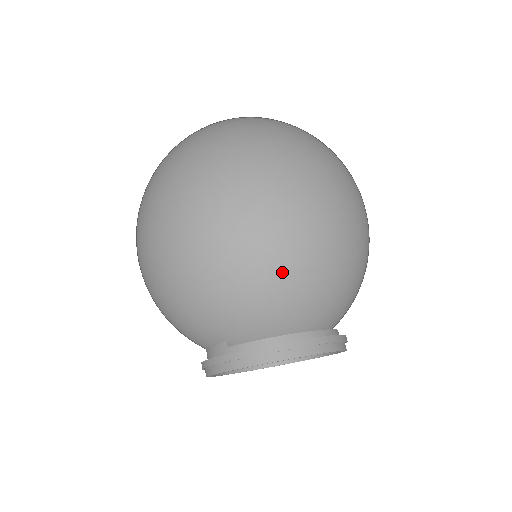
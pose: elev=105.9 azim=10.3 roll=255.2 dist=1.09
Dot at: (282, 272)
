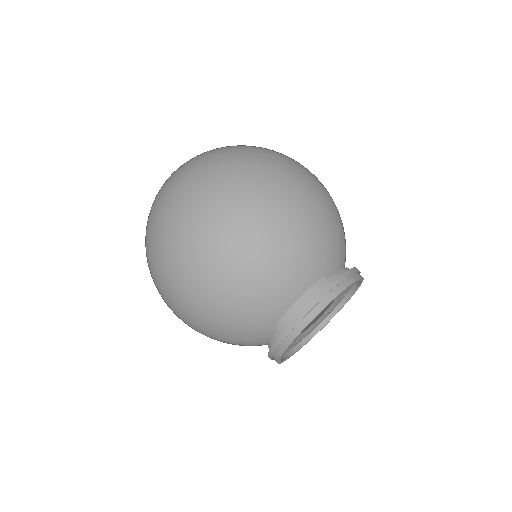
Dot at: (340, 218)
